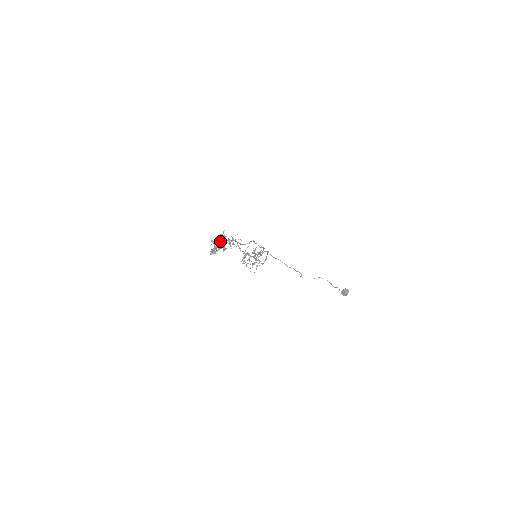
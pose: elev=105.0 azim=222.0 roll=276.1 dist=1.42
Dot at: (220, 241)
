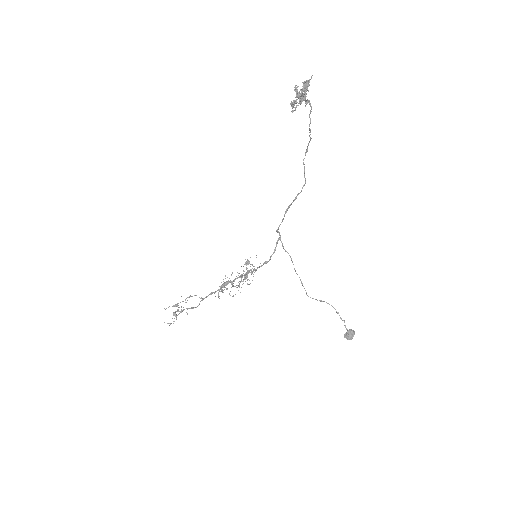
Dot at: (306, 87)
